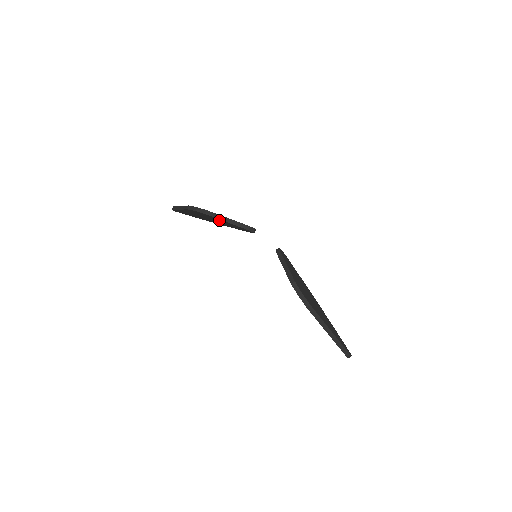
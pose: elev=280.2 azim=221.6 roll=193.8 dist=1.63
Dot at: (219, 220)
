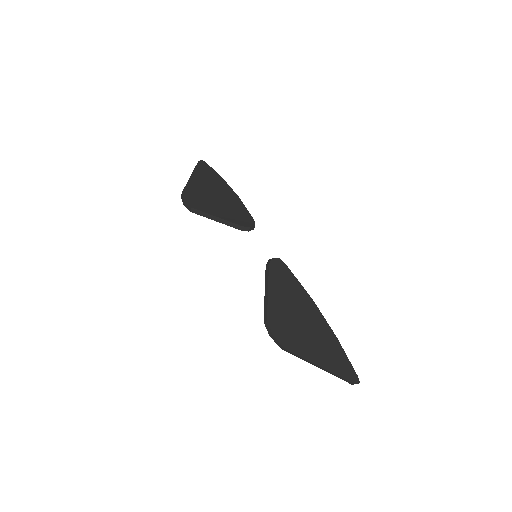
Dot at: occluded
